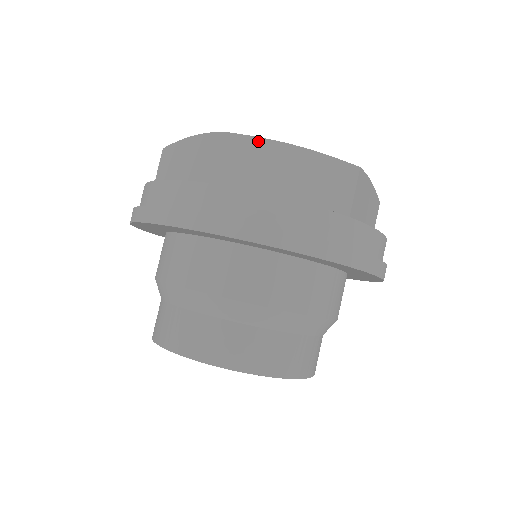
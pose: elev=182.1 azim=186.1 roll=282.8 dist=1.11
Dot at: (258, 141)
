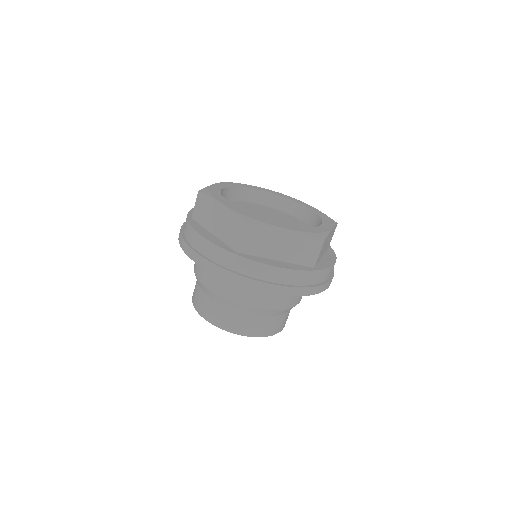
Dot at: (209, 198)
